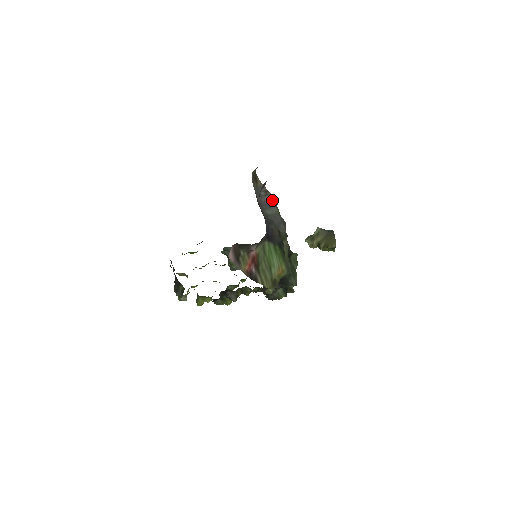
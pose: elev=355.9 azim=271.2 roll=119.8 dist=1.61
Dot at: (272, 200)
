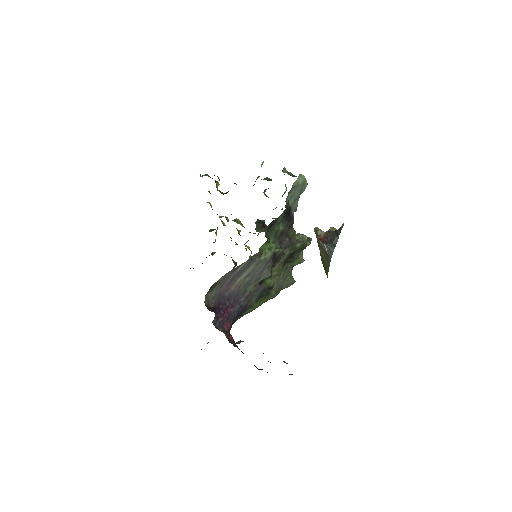
Dot at: (248, 261)
